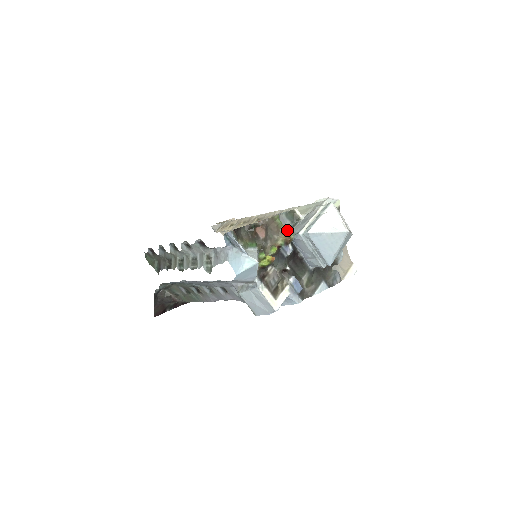
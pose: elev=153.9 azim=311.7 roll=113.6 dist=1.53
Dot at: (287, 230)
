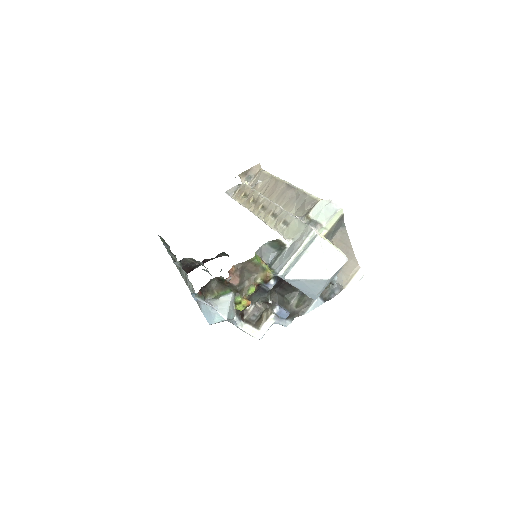
Dot at: (267, 267)
